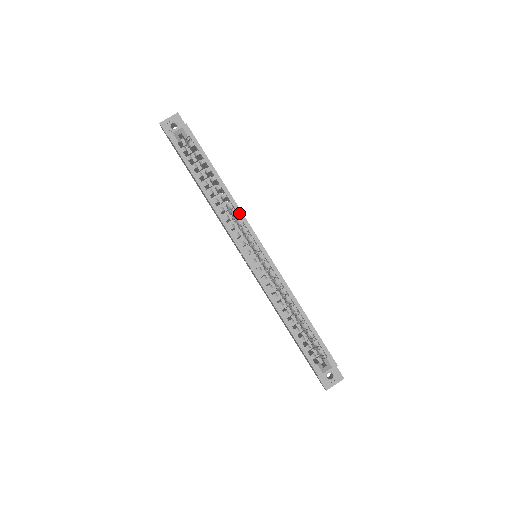
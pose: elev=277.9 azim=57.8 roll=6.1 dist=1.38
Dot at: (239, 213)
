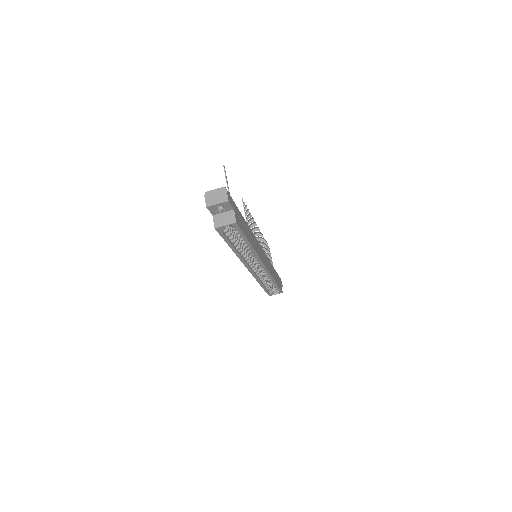
Dot at: (256, 257)
